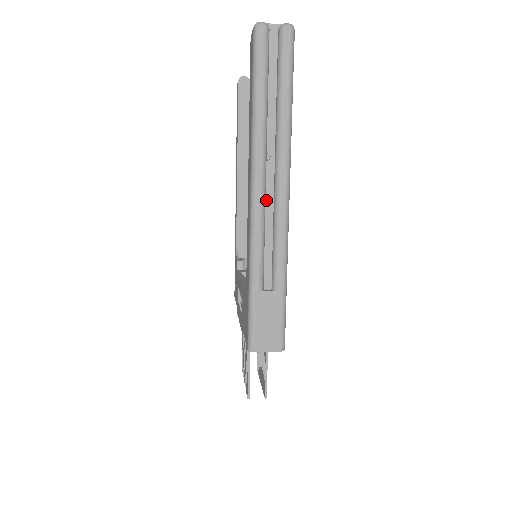
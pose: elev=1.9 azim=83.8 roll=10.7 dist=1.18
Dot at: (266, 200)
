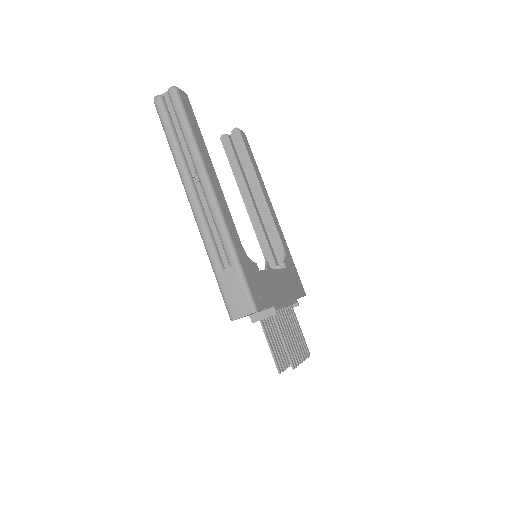
Dot at: (203, 204)
